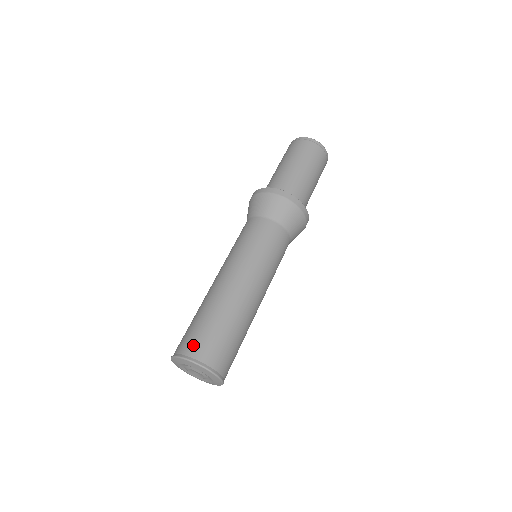
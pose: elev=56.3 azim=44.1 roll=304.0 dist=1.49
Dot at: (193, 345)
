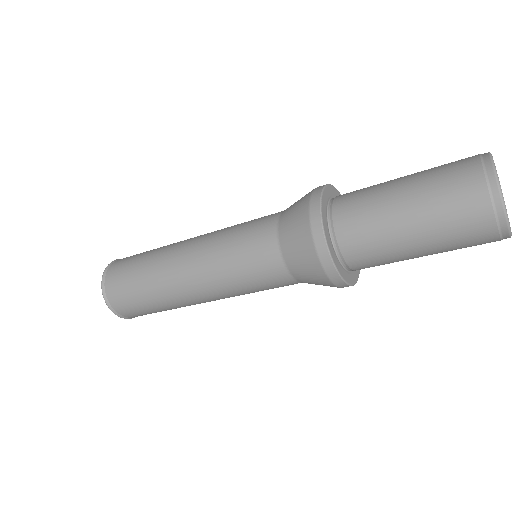
Dot at: (118, 301)
